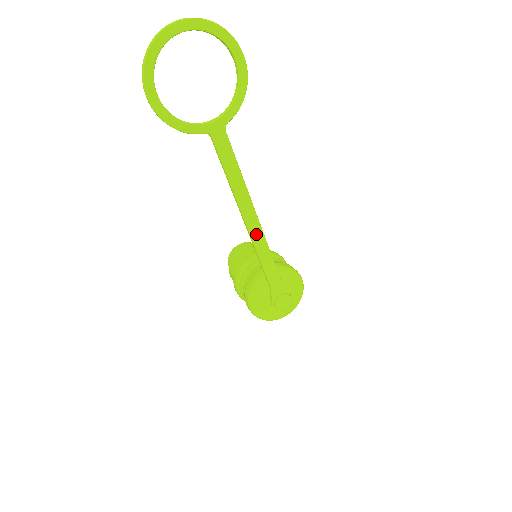
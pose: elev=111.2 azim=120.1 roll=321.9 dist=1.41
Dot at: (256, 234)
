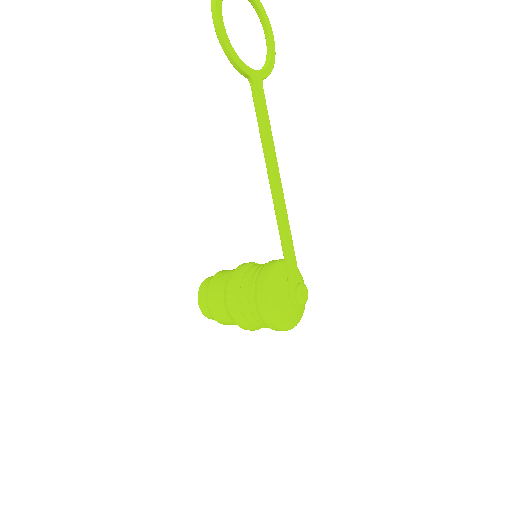
Dot at: (280, 200)
